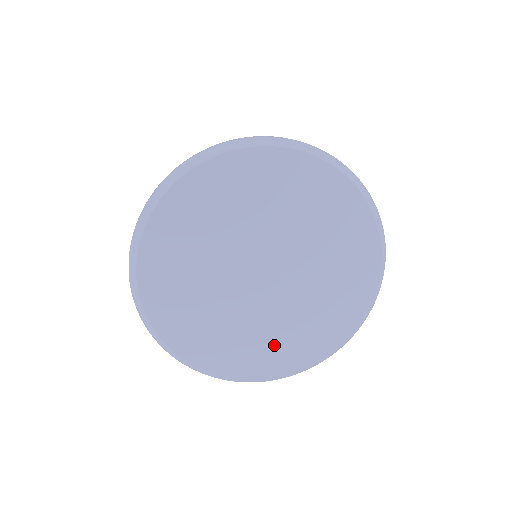
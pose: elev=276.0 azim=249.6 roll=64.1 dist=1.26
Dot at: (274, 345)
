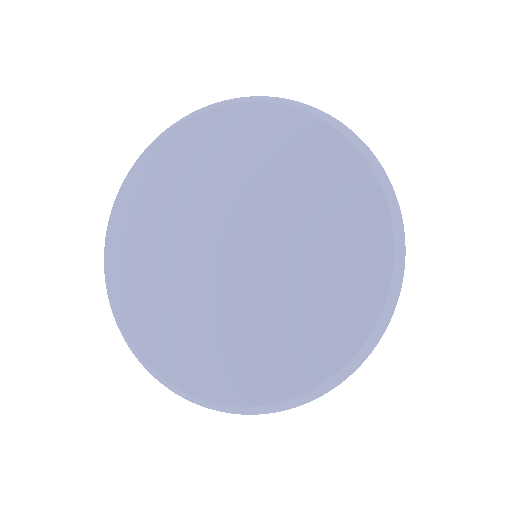
Dot at: (170, 323)
